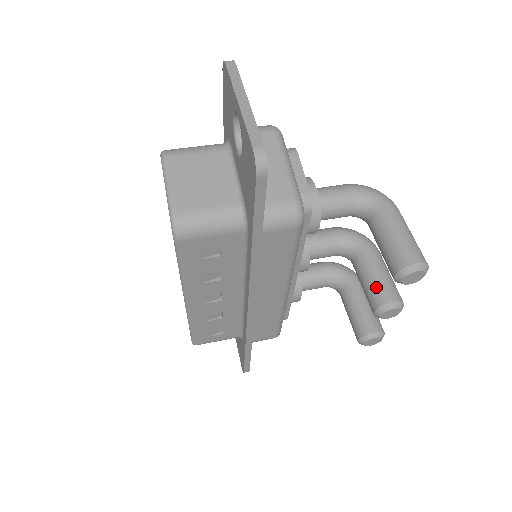
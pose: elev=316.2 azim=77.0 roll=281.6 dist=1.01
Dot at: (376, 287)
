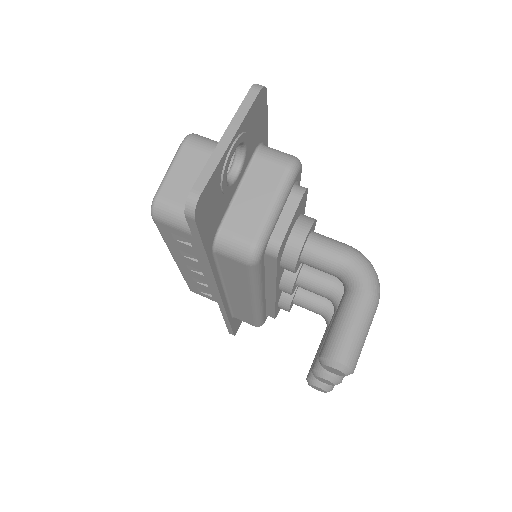
Dot at: occluded
